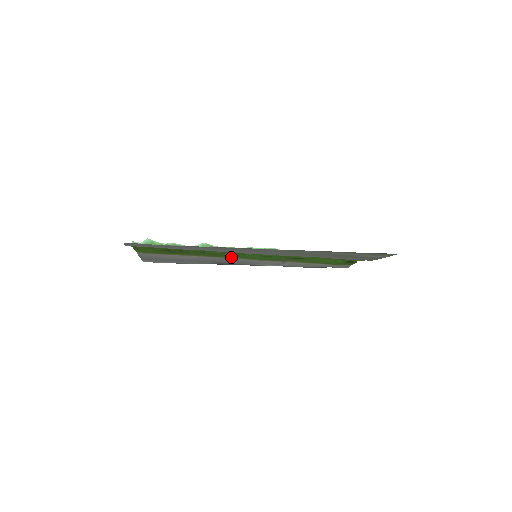
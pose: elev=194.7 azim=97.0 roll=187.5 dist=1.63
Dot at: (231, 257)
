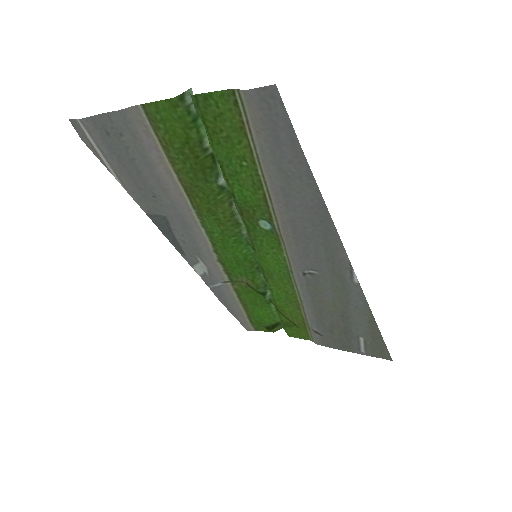
Dot at: (208, 230)
